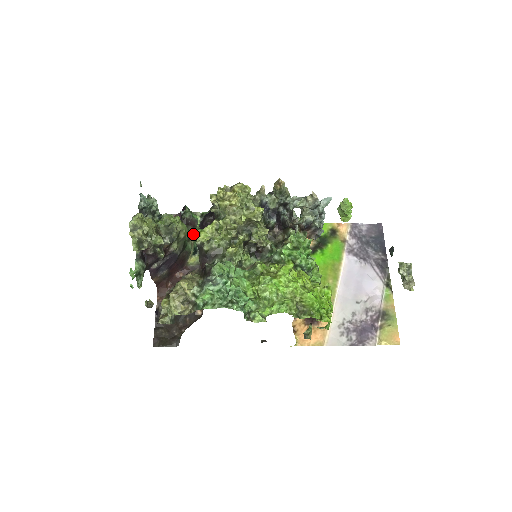
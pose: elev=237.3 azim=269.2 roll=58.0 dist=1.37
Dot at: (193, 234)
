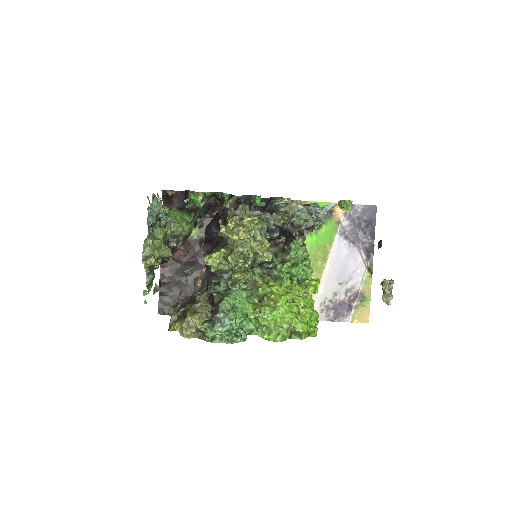
Dot at: (195, 216)
